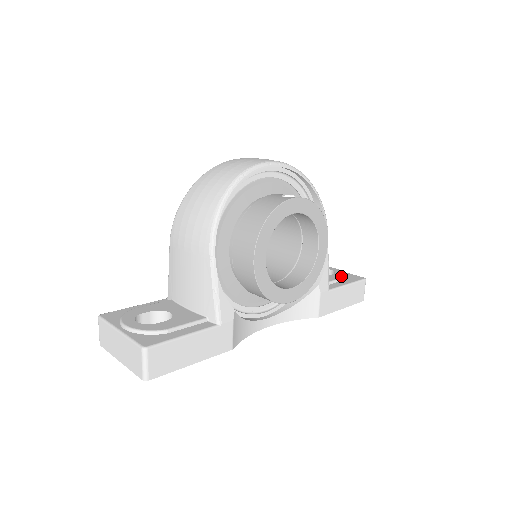
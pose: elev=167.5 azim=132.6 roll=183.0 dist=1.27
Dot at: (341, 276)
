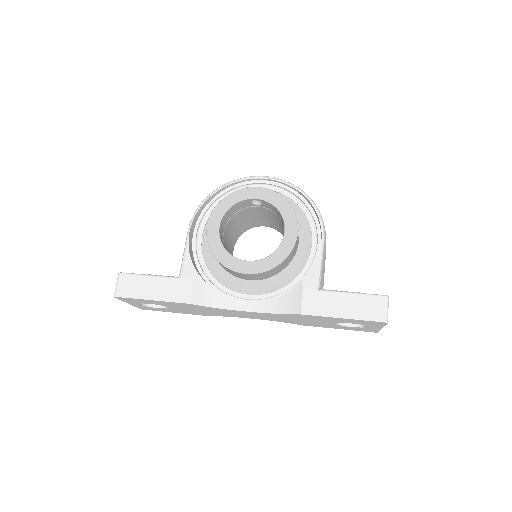
Dot at: occluded
